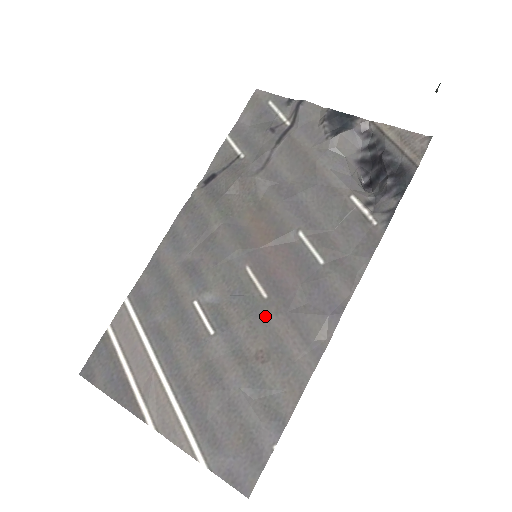
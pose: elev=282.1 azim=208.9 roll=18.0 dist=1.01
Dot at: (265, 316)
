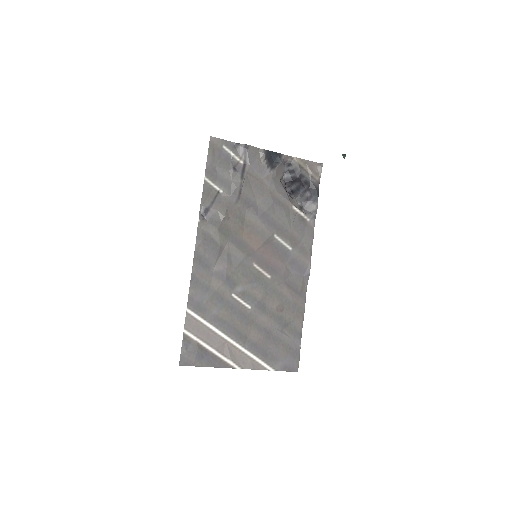
Dot at: (274, 288)
